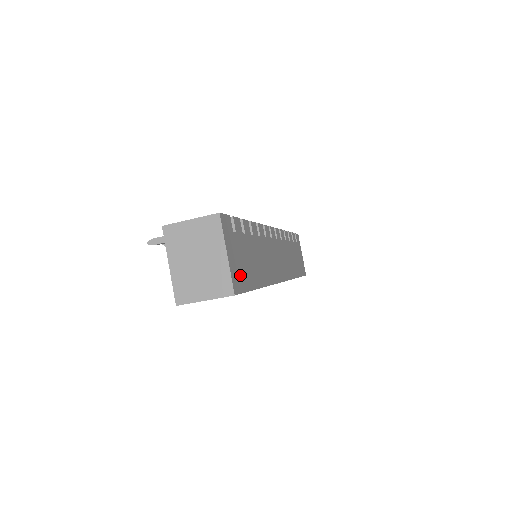
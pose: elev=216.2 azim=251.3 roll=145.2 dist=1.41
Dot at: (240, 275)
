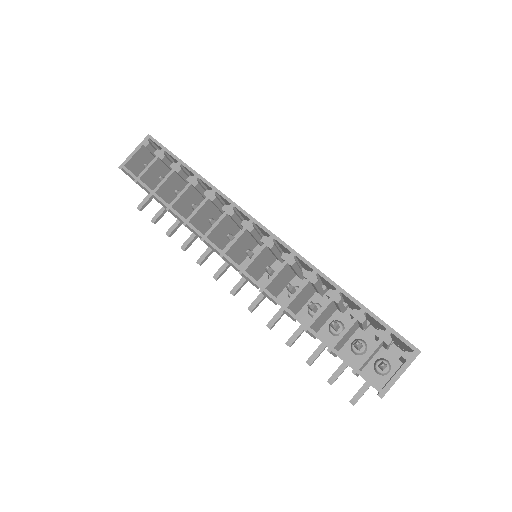
Dot at: occluded
